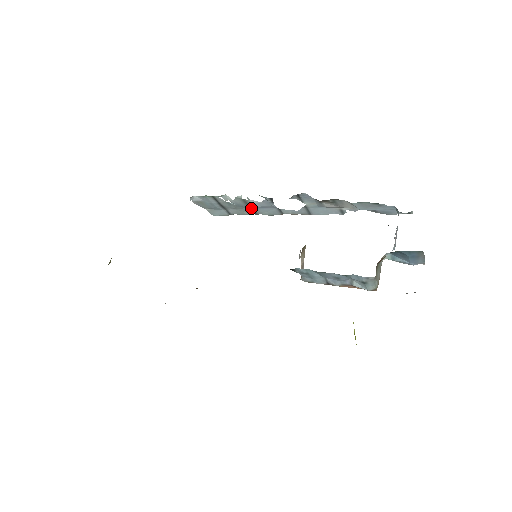
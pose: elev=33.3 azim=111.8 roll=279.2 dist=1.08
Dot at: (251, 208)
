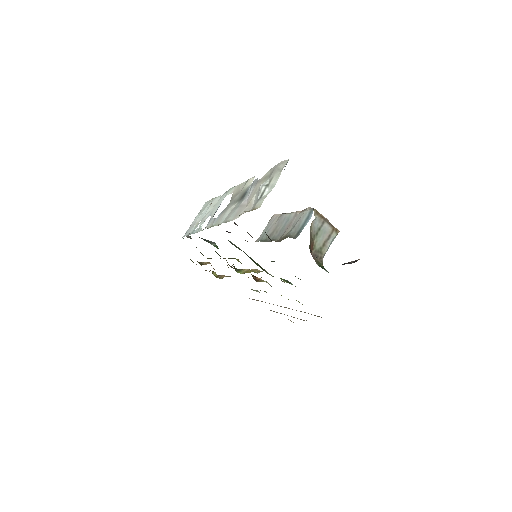
Dot at: (213, 207)
